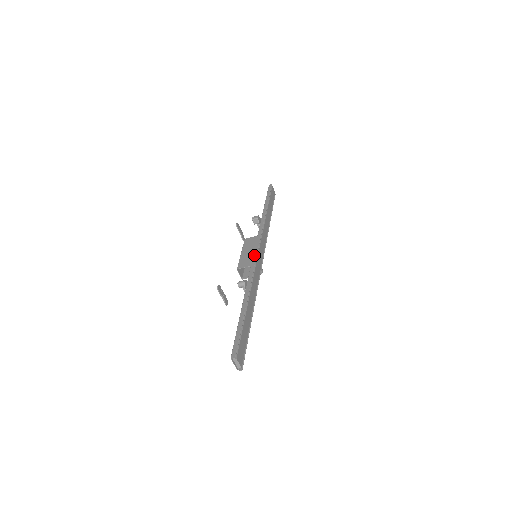
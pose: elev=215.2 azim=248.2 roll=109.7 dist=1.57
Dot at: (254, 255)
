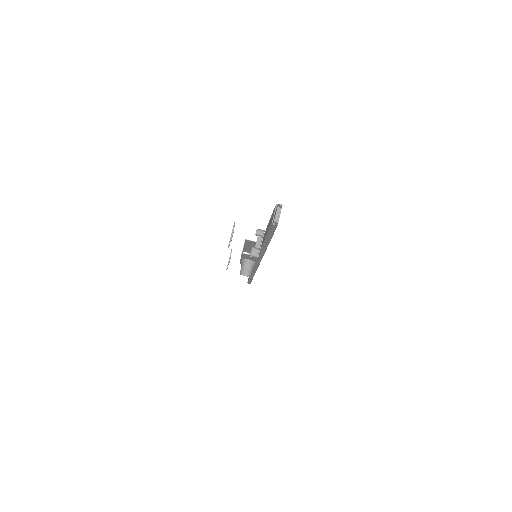
Dot at: occluded
